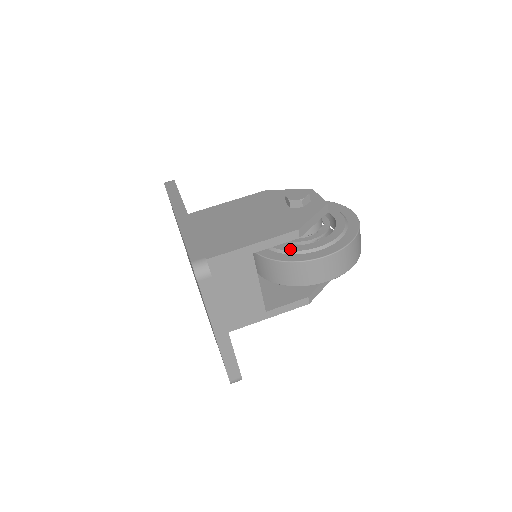
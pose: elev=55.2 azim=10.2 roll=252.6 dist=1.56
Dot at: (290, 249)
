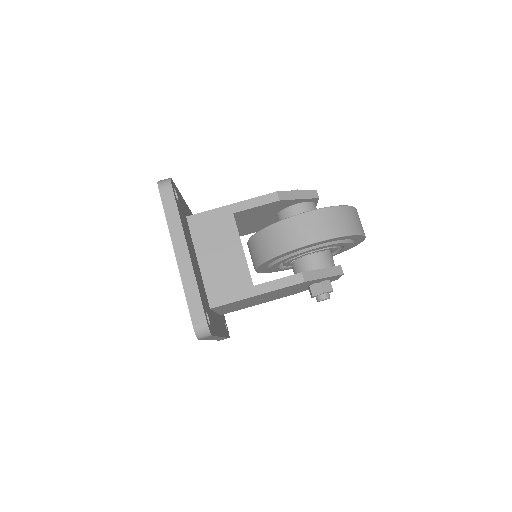
Dot at: occluded
